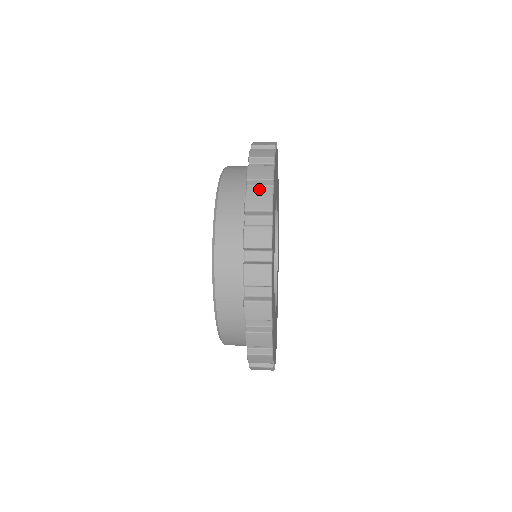
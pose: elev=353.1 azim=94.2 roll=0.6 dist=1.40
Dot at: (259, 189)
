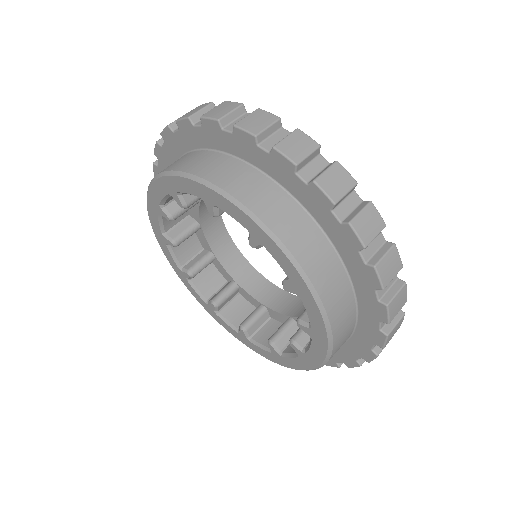
Dot at: (372, 246)
